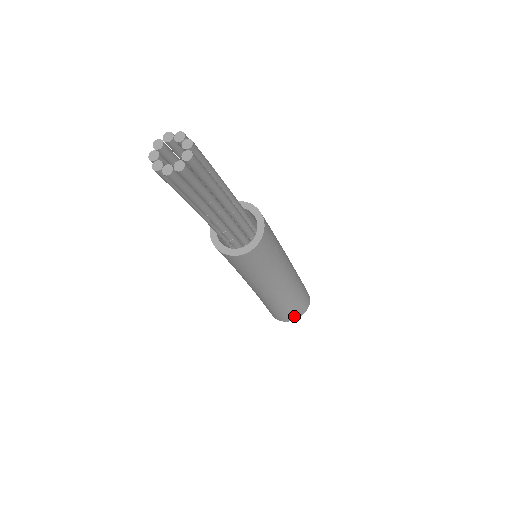
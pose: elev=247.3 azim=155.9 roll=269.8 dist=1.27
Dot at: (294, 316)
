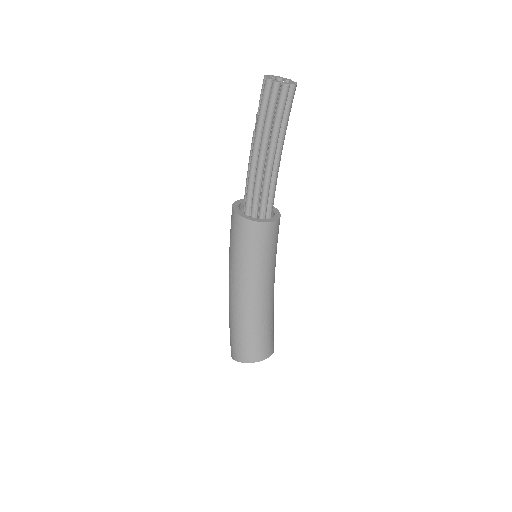
Dot at: (269, 350)
